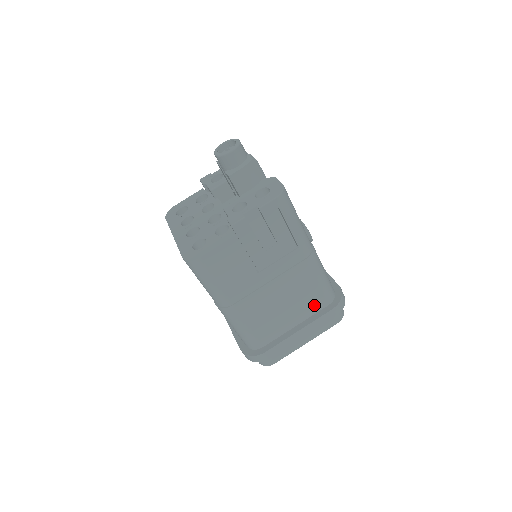
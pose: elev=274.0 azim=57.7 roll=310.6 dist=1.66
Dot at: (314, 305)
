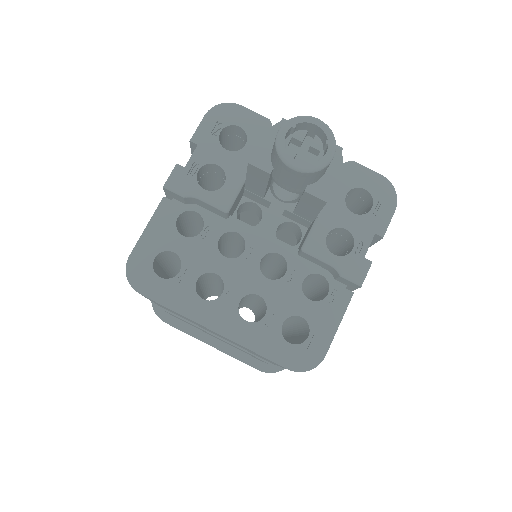
Dot at: occluded
